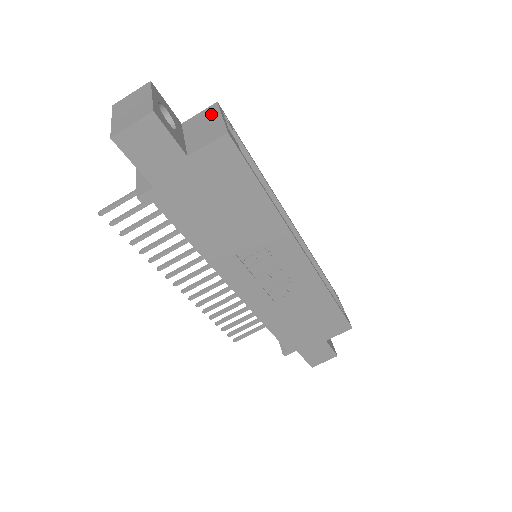
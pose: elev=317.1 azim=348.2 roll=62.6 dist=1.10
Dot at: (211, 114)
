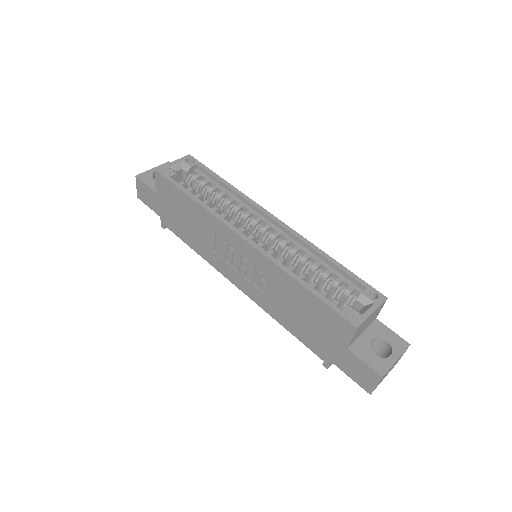
Dot at: occluded
